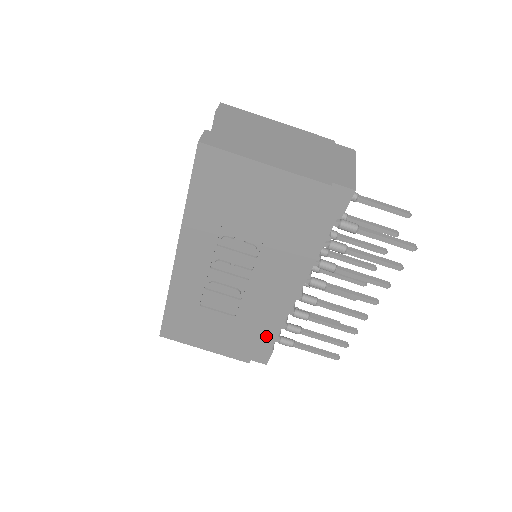
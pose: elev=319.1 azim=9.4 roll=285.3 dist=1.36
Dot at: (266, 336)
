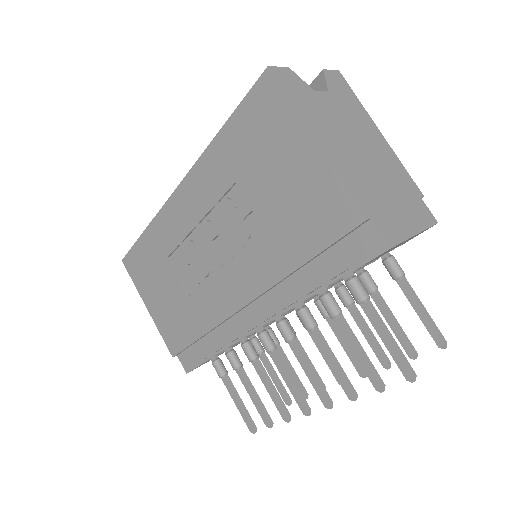
Dot at: (204, 343)
